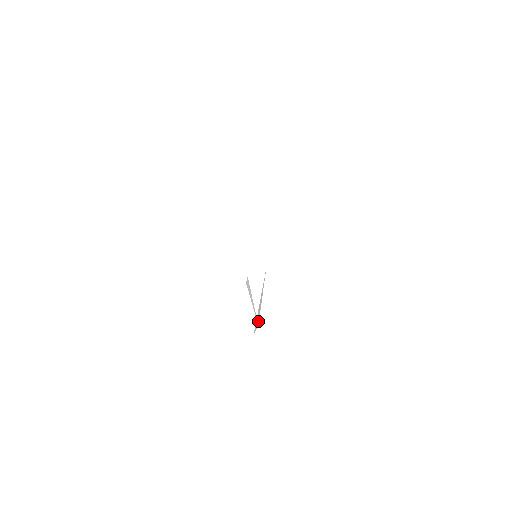
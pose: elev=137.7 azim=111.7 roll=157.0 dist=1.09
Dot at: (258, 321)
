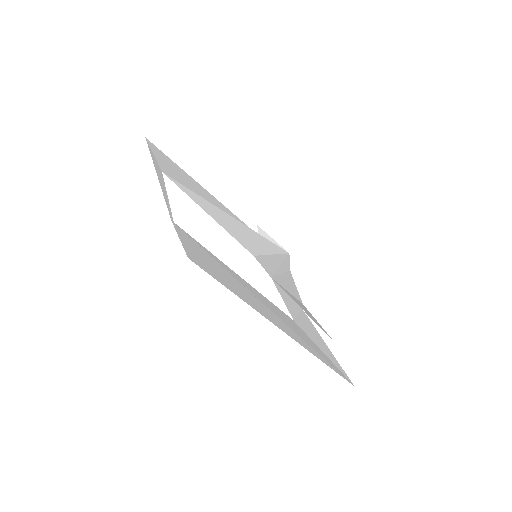
Dot at: (287, 257)
